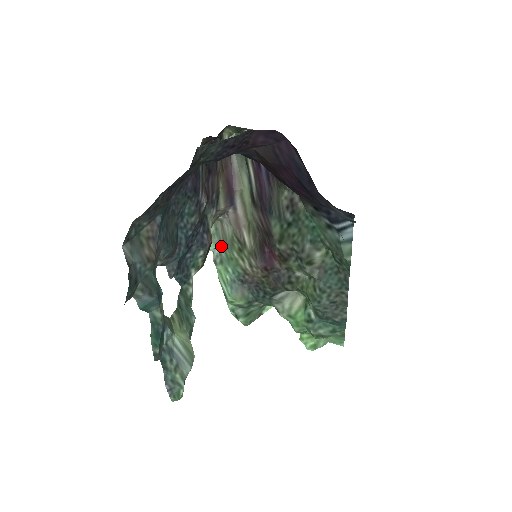
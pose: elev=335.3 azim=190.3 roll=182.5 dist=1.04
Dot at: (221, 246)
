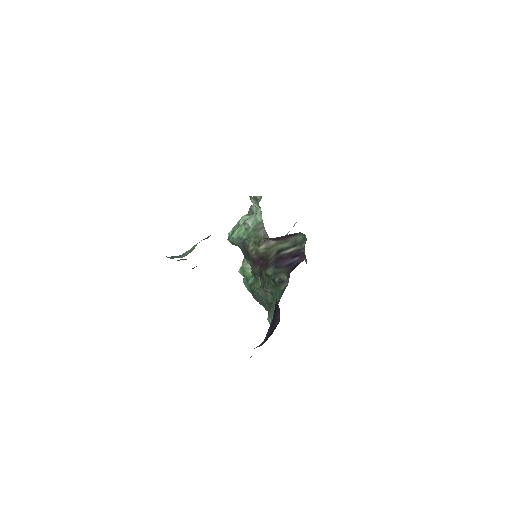
Dot at: (253, 228)
